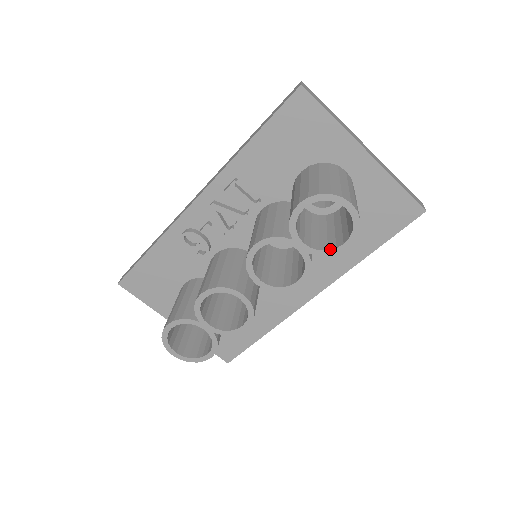
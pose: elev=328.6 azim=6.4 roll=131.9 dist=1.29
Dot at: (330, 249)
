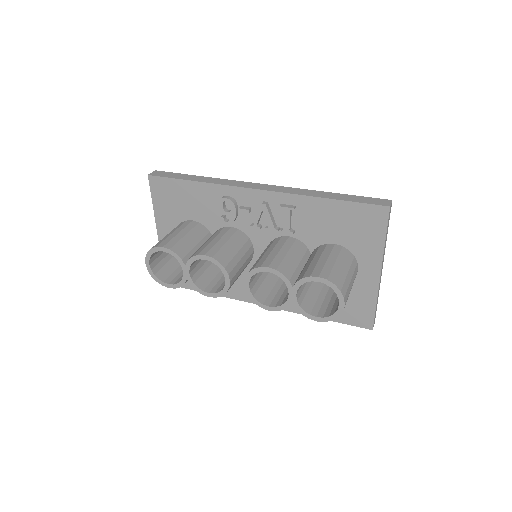
Dot at: (306, 311)
